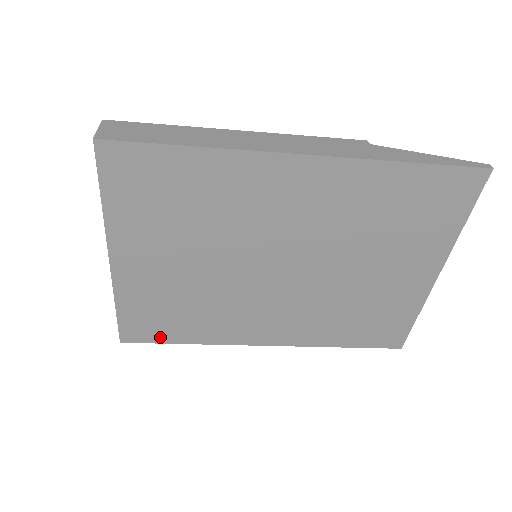
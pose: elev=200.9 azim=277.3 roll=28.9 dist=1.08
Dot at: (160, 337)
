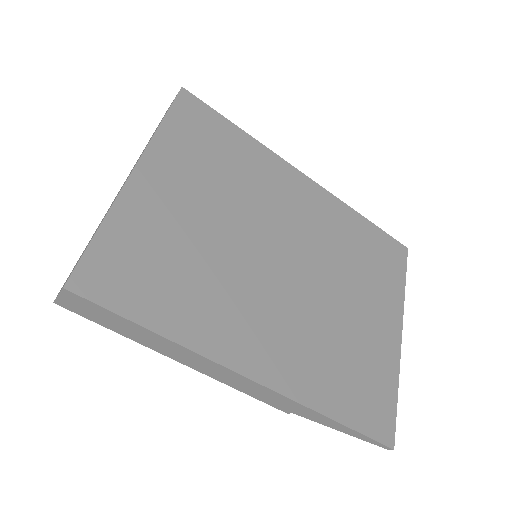
Dot at: (126, 303)
